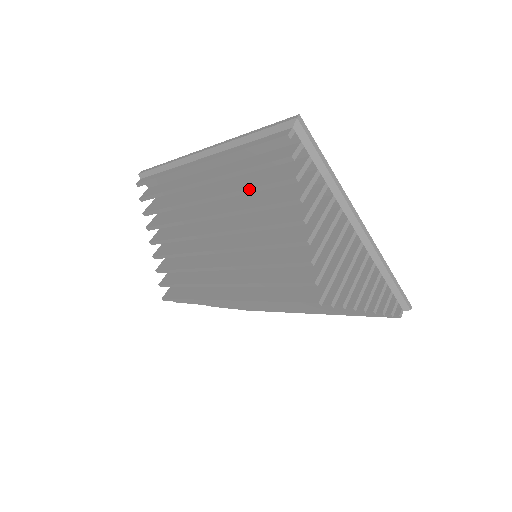
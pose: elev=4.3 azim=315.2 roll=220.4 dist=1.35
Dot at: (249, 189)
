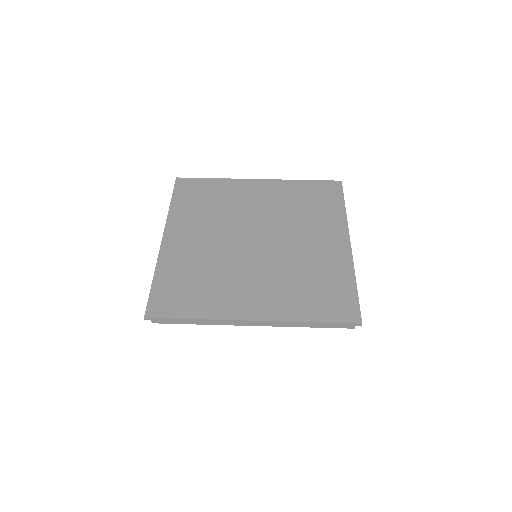
Dot at: occluded
